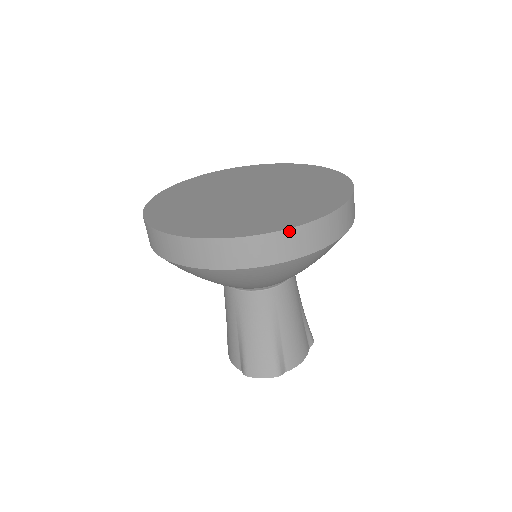
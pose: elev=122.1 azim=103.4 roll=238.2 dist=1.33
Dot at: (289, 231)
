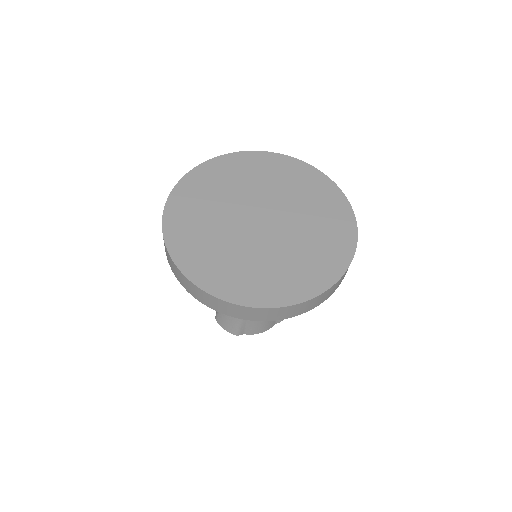
Dot at: (243, 307)
